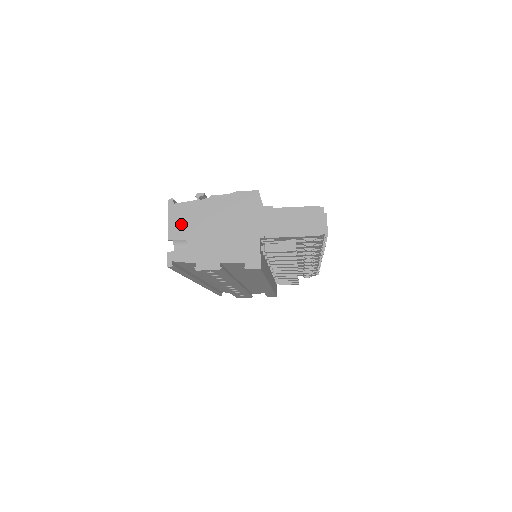
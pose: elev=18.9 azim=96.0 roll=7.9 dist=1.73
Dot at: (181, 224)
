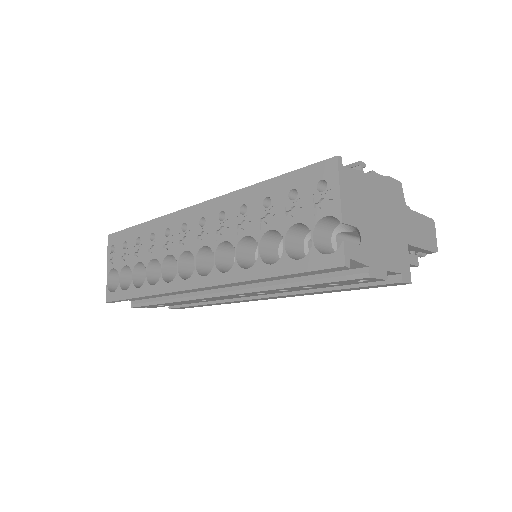
Dot at: (352, 201)
